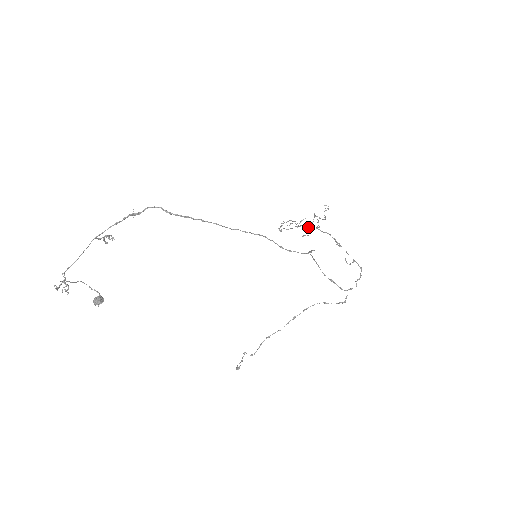
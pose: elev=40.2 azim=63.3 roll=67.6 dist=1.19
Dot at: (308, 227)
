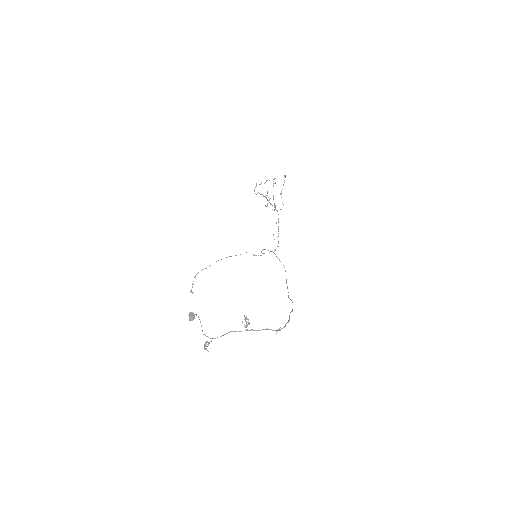
Dot at: occluded
